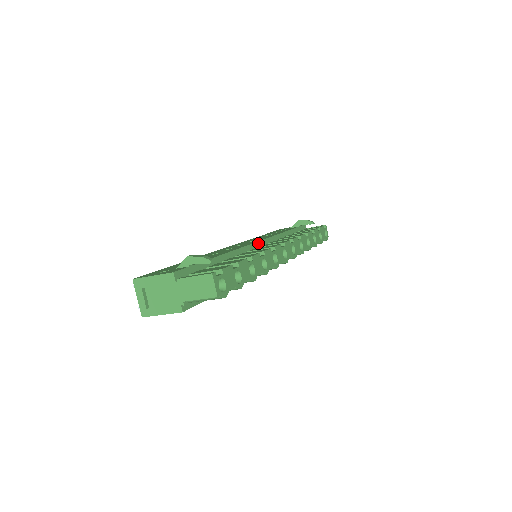
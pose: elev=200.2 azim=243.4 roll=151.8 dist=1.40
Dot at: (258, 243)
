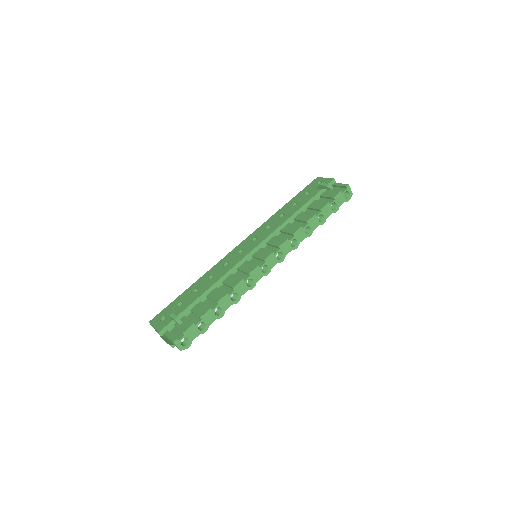
Dot at: (252, 252)
